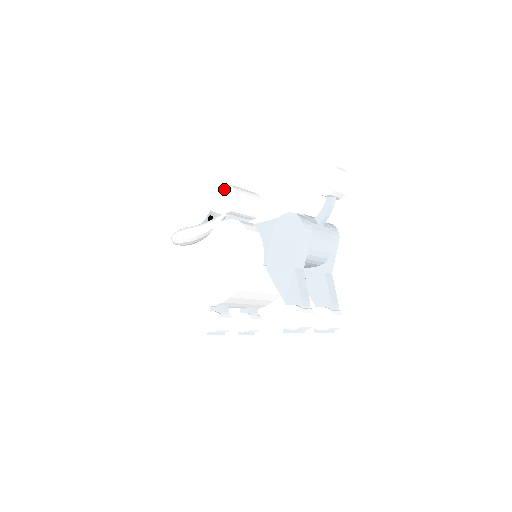
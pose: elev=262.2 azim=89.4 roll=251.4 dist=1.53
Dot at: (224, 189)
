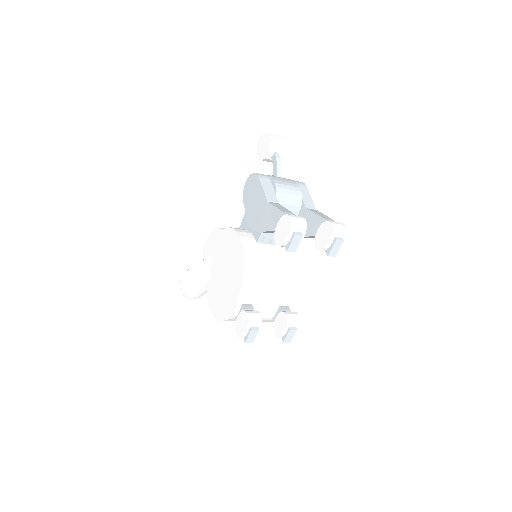
Dot at: (211, 237)
